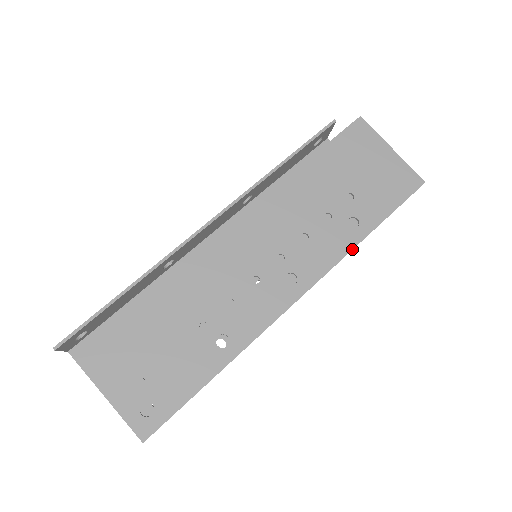
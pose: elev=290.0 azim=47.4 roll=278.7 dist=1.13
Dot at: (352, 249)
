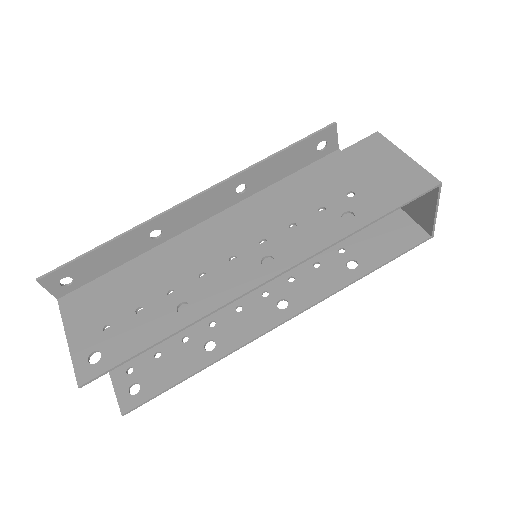
Dot at: (340, 239)
